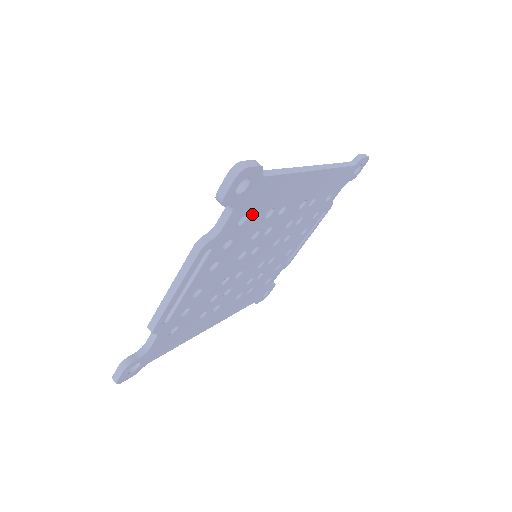
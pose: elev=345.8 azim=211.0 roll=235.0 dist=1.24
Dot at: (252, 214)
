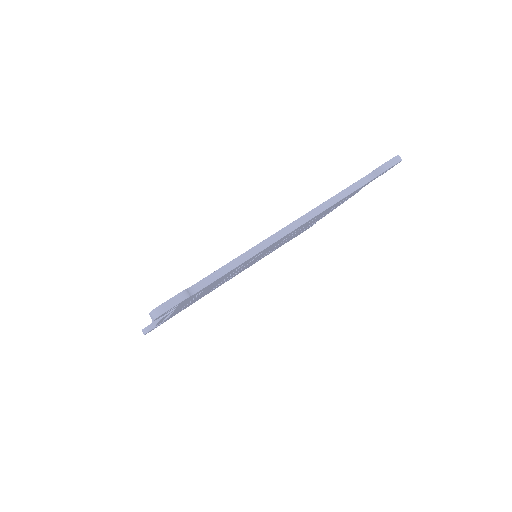
Dot at: occluded
